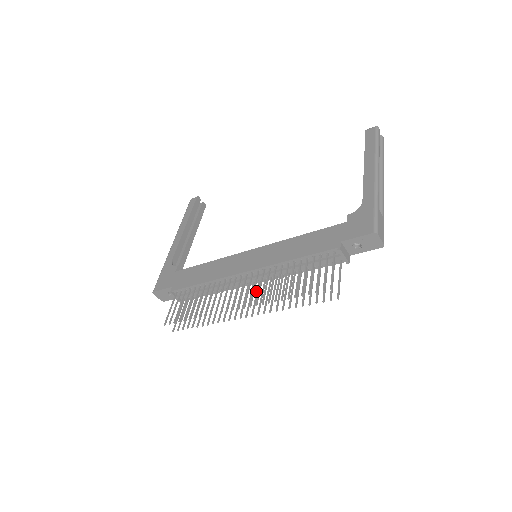
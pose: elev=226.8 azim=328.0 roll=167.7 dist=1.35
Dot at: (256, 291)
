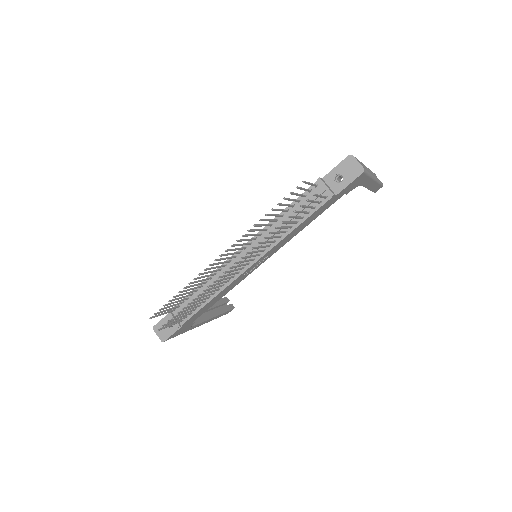
Dot at: (247, 260)
